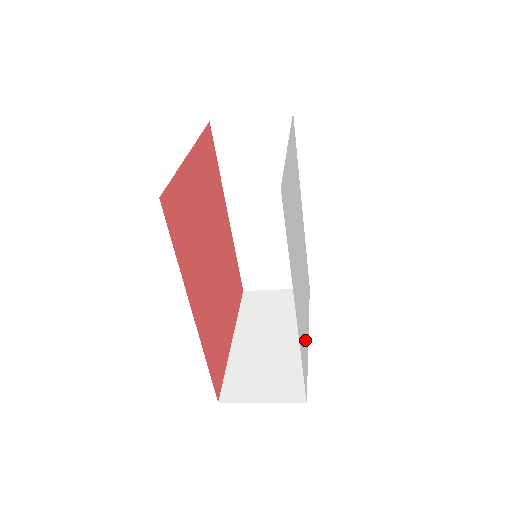
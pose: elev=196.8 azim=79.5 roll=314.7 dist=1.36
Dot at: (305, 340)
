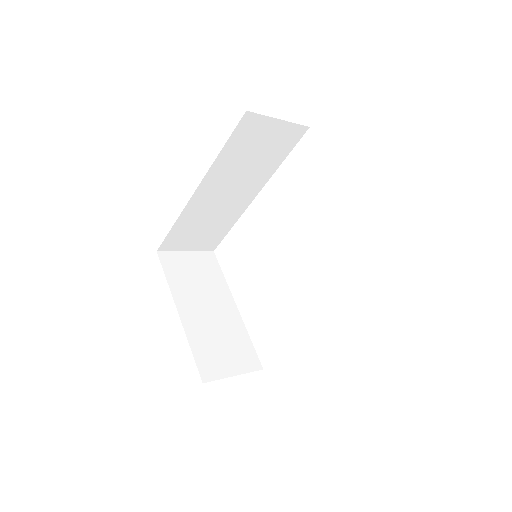
Dot at: occluded
